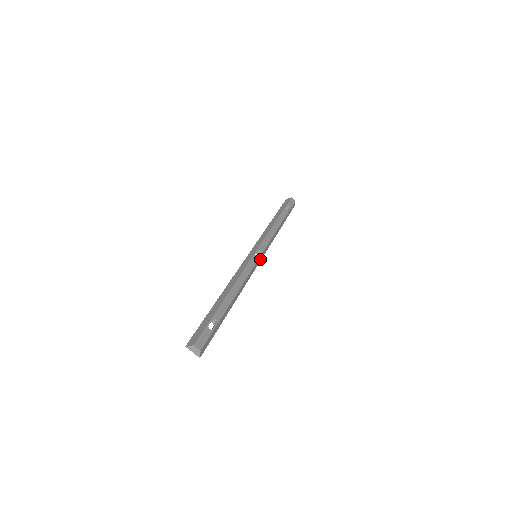
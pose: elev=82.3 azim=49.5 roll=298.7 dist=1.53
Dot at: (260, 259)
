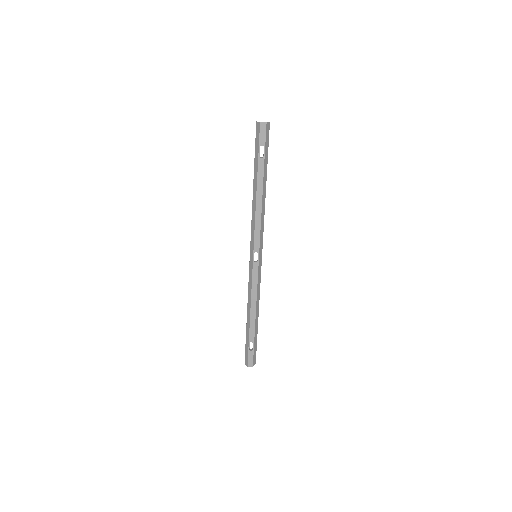
Dot at: (261, 255)
